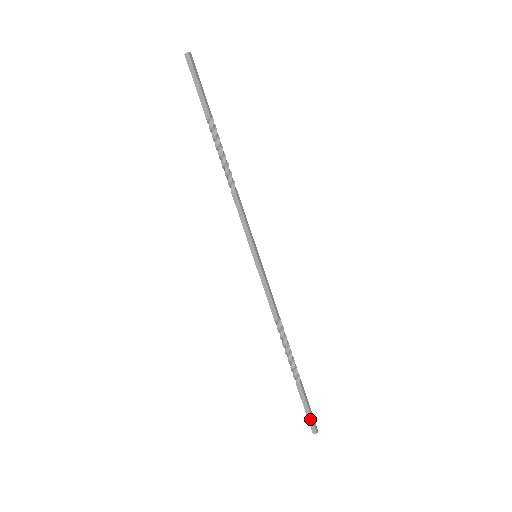
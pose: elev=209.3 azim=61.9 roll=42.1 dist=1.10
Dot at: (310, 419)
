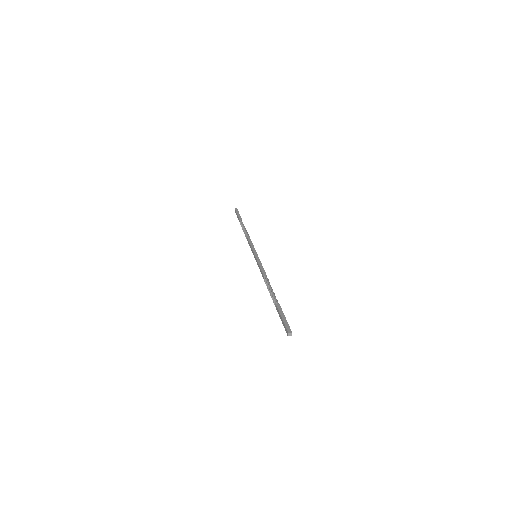
Dot at: occluded
